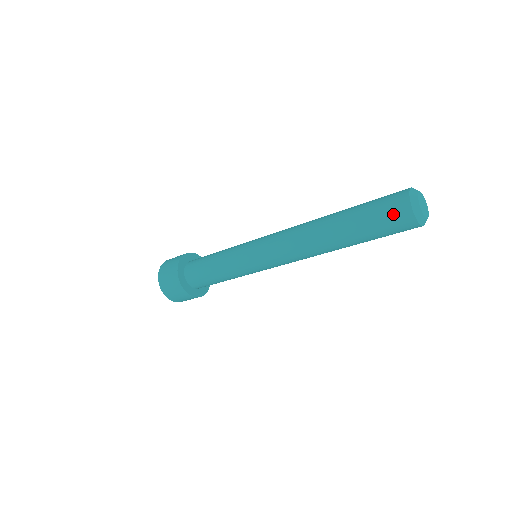
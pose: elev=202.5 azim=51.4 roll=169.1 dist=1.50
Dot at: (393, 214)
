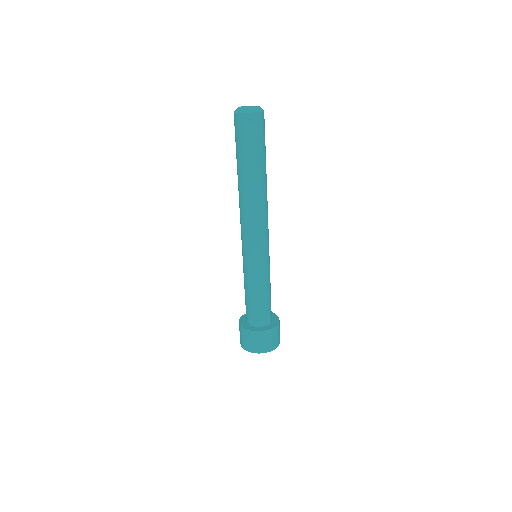
Dot at: occluded
